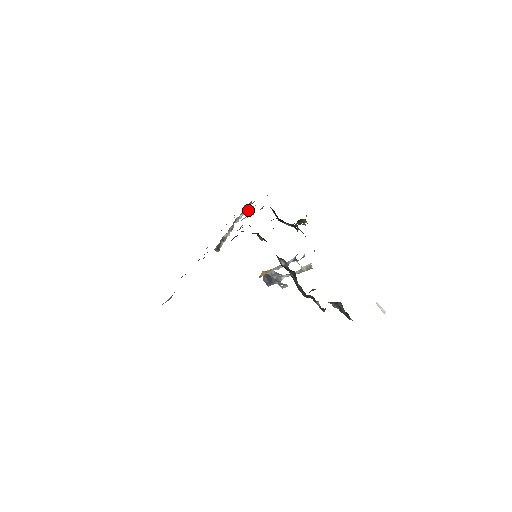
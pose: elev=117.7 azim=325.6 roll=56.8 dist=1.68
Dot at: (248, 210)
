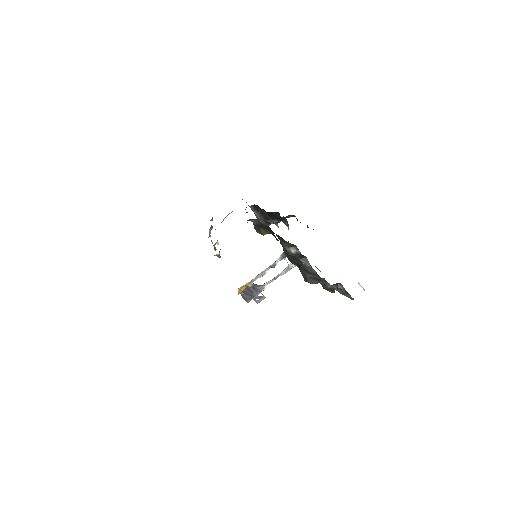
Dot at: occluded
